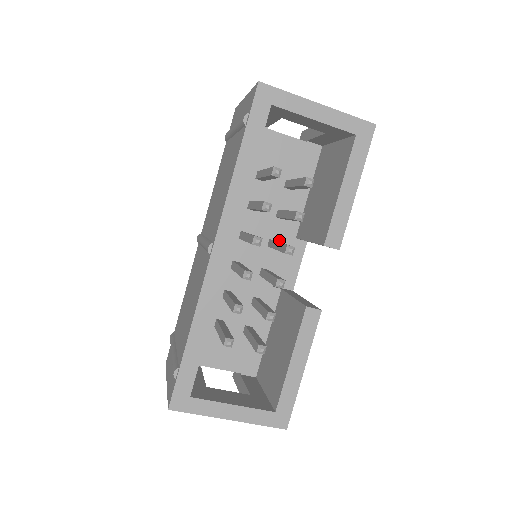
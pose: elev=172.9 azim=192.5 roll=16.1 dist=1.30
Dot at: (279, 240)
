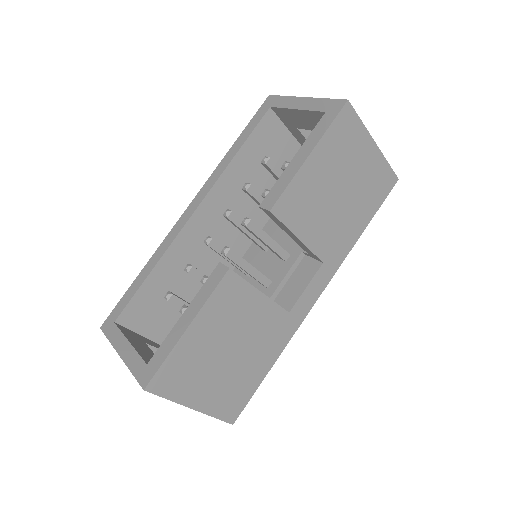
Dot at: (293, 254)
